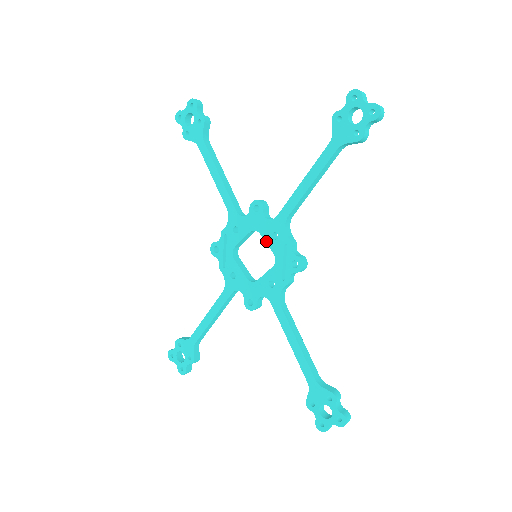
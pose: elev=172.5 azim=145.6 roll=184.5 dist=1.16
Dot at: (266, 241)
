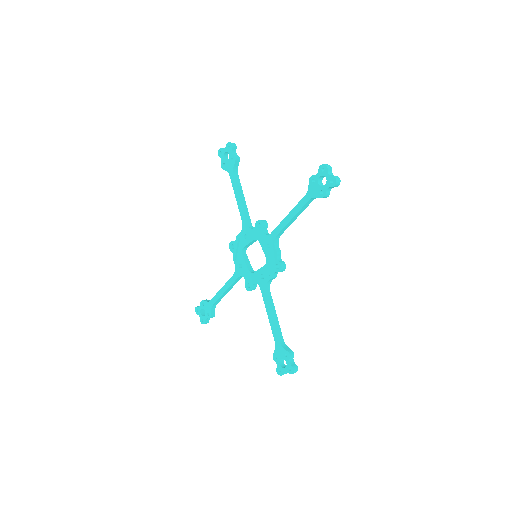
Dot at: (262, 248)
